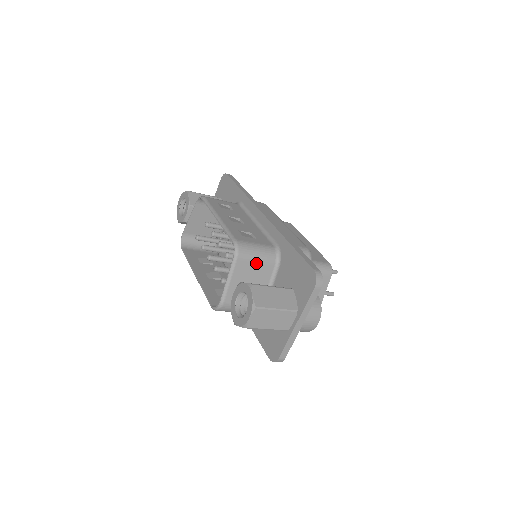
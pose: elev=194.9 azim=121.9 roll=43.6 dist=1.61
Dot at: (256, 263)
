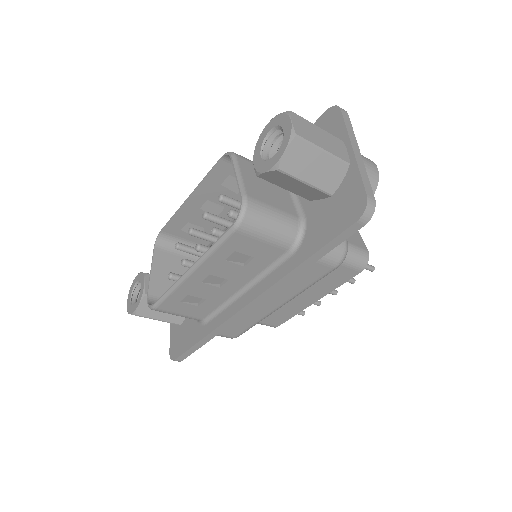
Dot at: occluded
